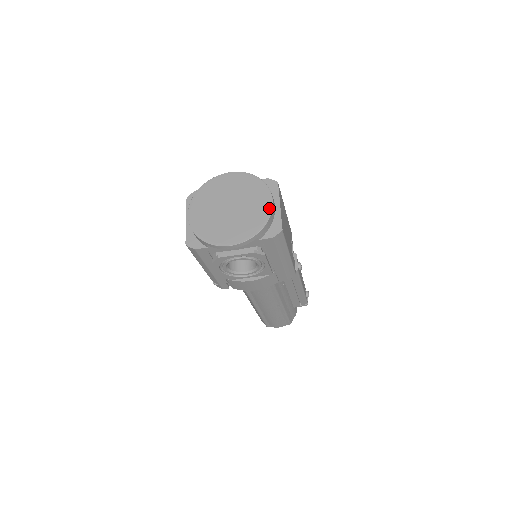
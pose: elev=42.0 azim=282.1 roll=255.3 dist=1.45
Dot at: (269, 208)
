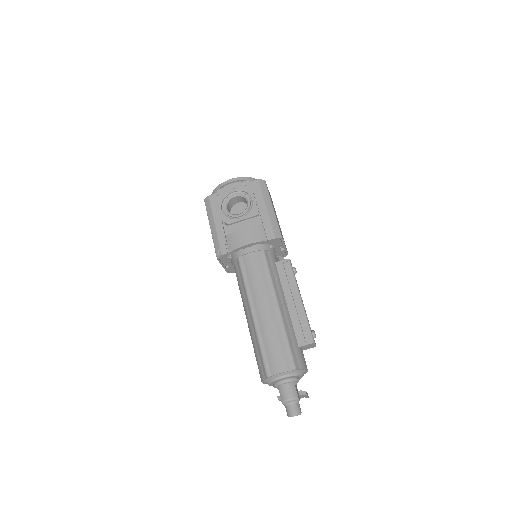
Dot at: occluded
